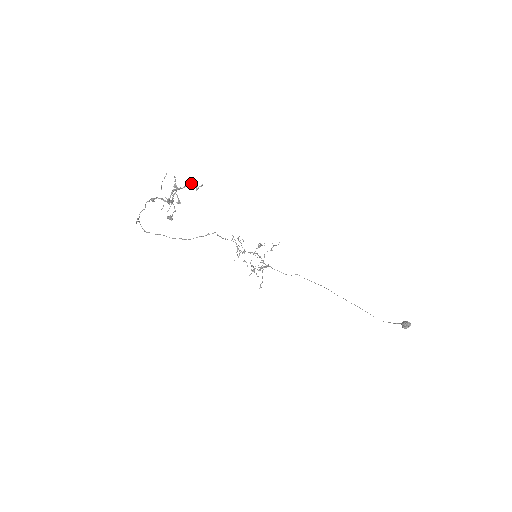
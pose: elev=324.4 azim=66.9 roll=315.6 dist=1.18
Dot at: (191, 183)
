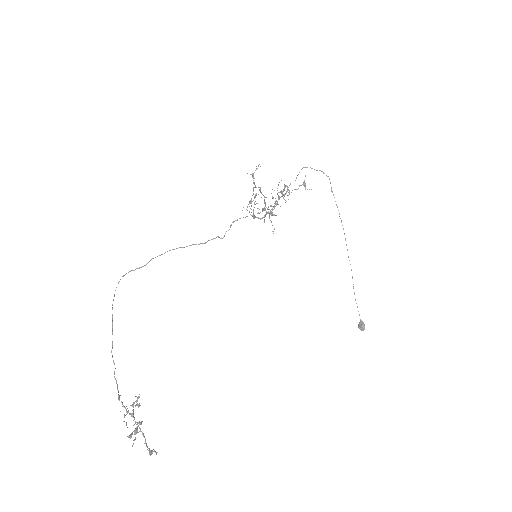
Dot at: (148, 448)
